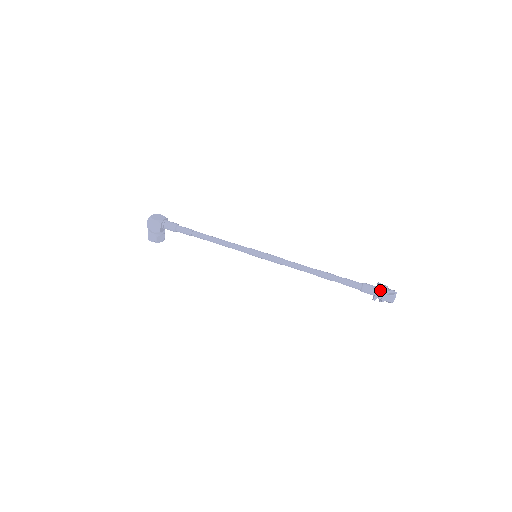
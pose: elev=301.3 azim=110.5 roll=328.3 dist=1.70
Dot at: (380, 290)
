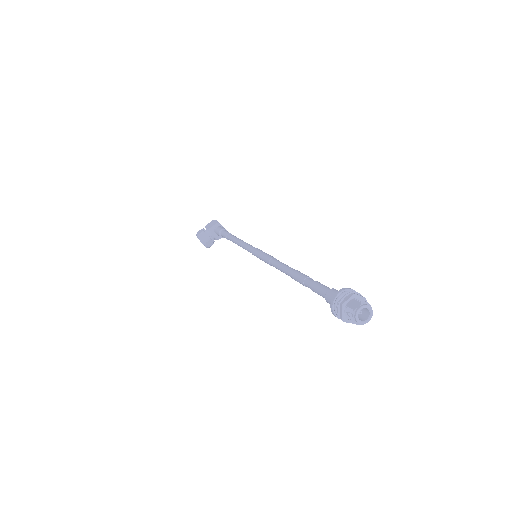
Dot at: occluded
